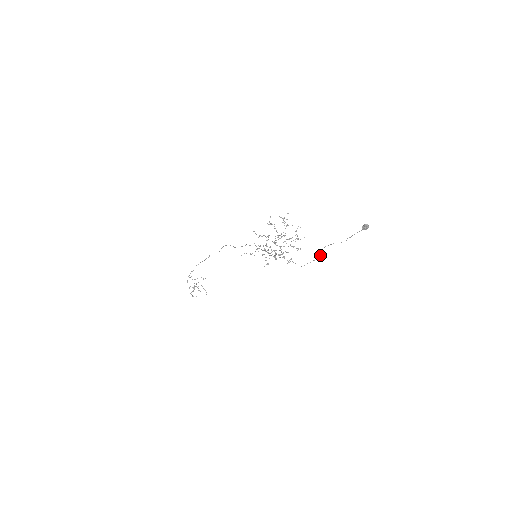
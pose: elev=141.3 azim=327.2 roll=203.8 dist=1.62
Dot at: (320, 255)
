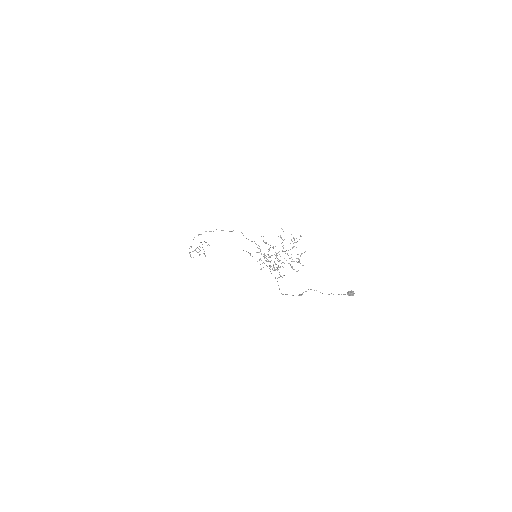
Dot at: (300, 294)
